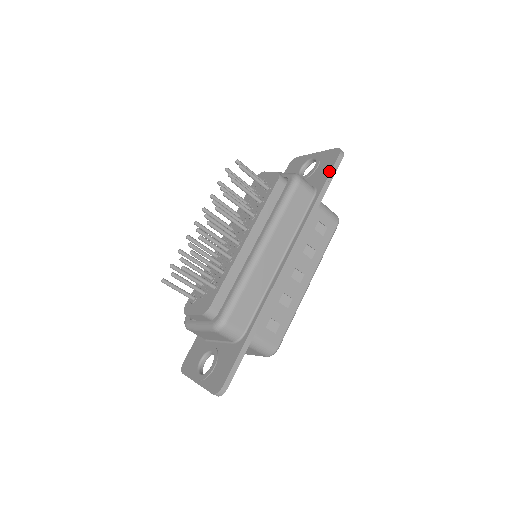
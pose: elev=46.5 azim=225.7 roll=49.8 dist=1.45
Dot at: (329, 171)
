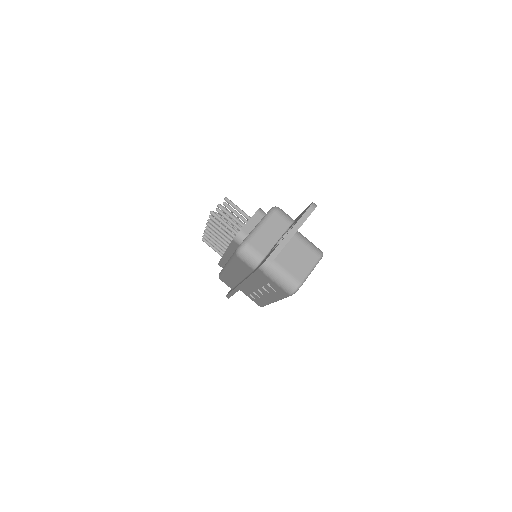
Dot at: occluded
